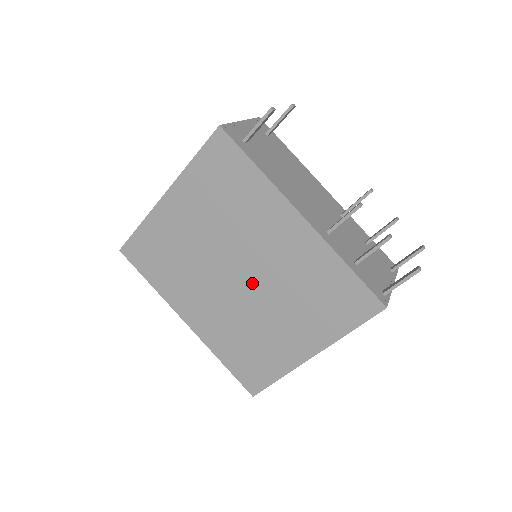
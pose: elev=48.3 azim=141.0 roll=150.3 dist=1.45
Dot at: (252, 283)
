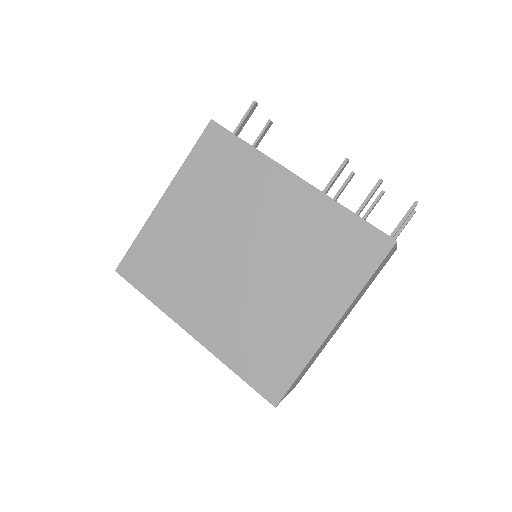
Dot at: (257, 261)
